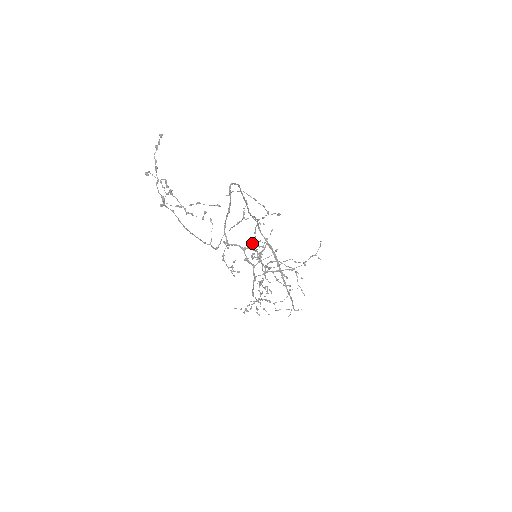
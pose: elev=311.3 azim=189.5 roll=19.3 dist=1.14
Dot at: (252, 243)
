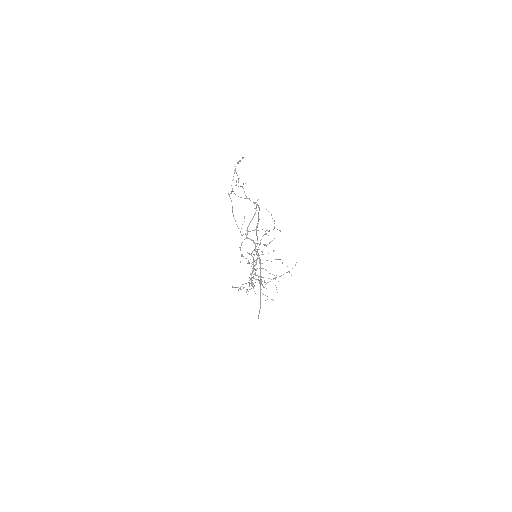
Dot at: (254, 249)
